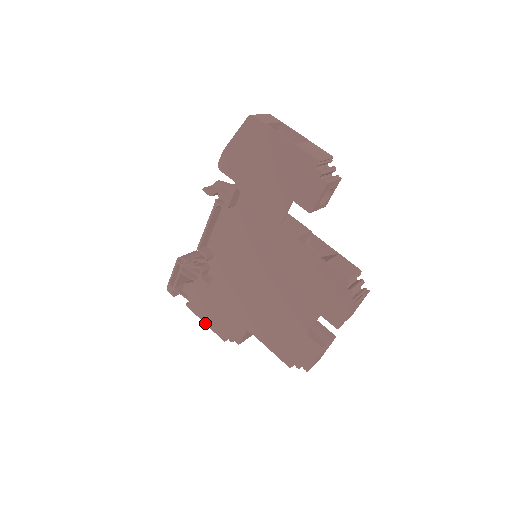
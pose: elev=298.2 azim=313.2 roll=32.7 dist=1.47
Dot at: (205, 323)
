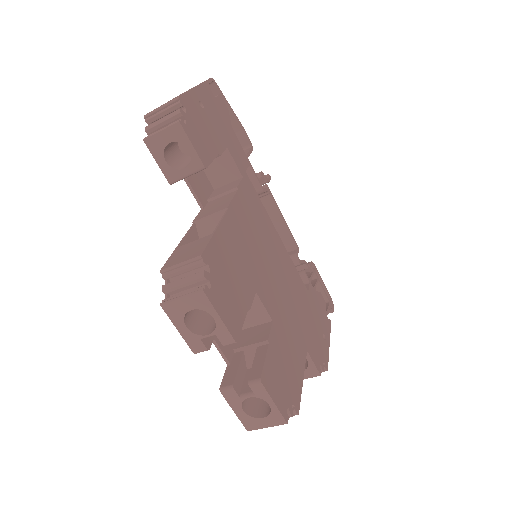
Dot at: occluded
